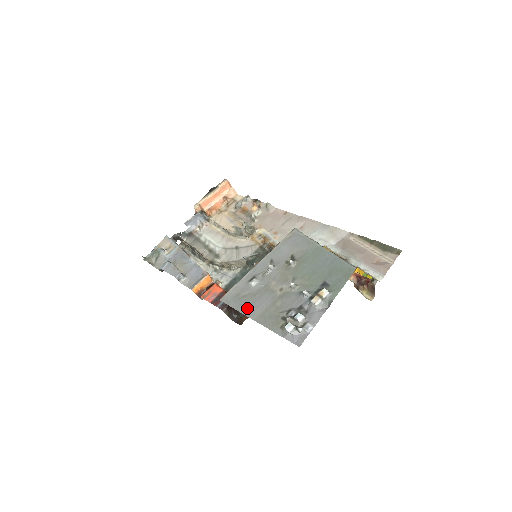
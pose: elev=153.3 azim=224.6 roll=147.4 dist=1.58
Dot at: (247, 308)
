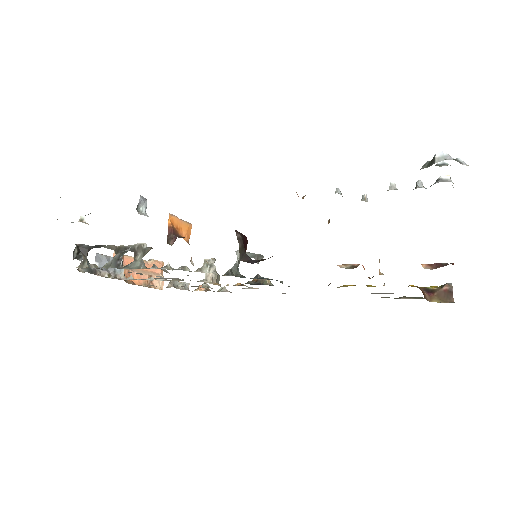
Dot at: occluded
